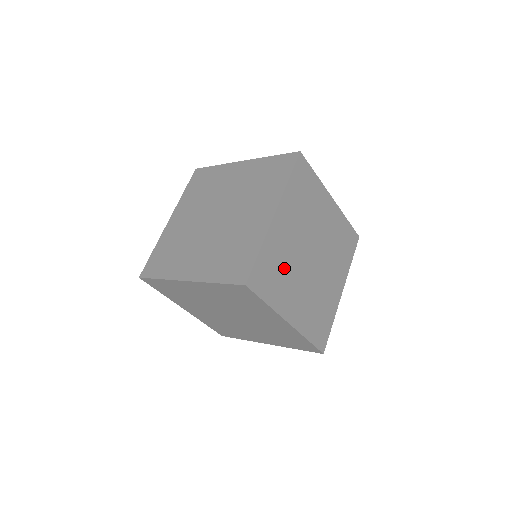
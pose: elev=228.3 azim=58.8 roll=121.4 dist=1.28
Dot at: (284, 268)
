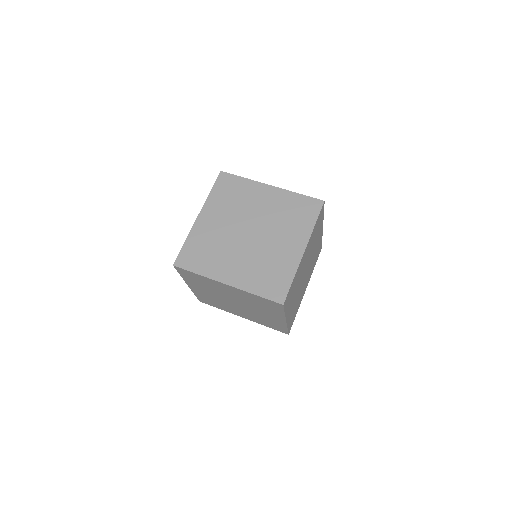
Dot at: (296, 286)
